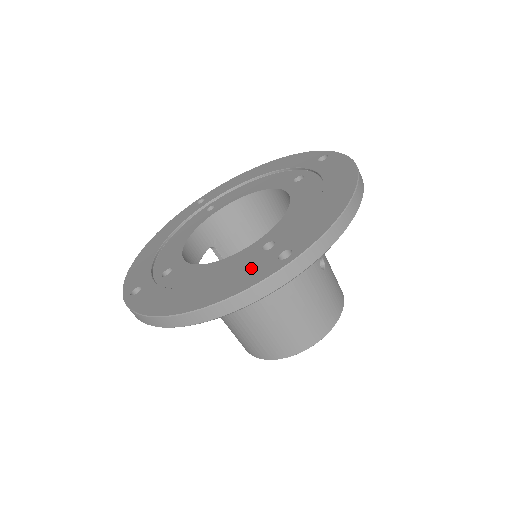
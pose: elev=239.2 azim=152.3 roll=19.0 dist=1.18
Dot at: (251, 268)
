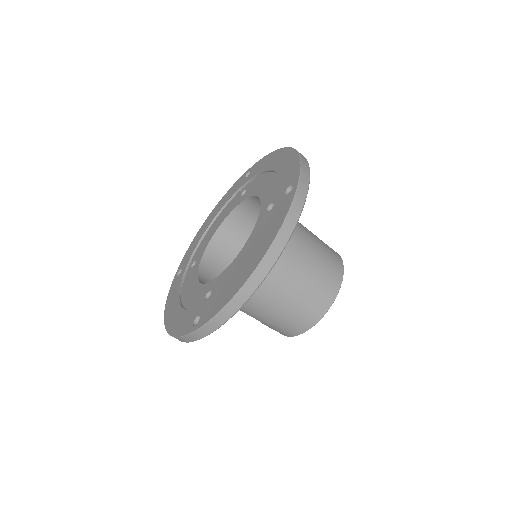
Dot at: (275, 214)
